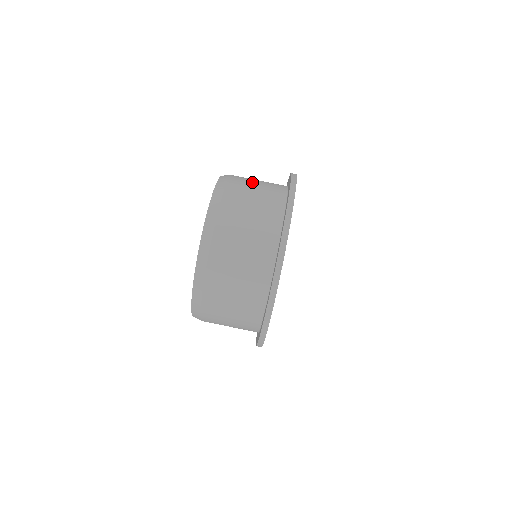
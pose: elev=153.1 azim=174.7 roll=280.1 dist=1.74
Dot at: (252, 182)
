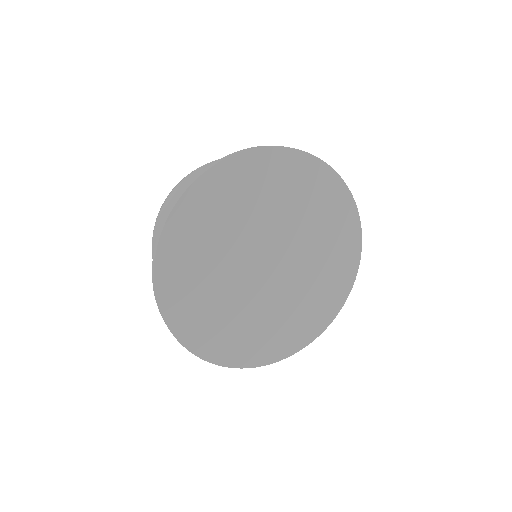
Dot at: occluded
